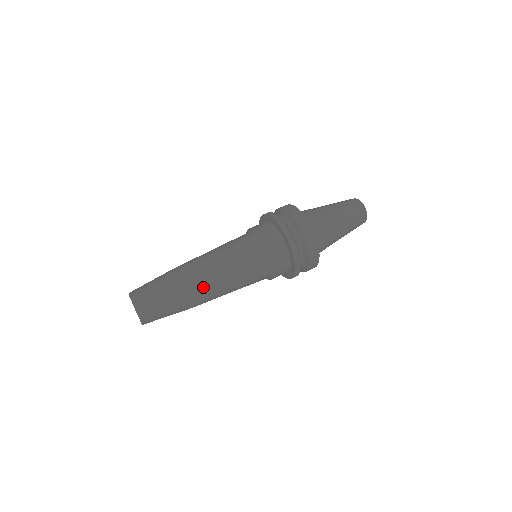
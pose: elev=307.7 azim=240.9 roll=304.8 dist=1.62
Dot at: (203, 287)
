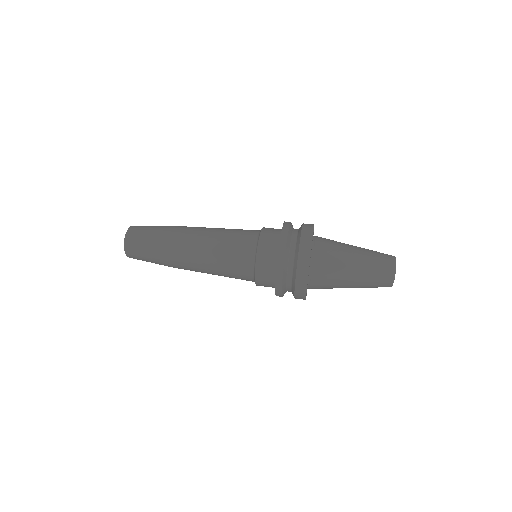
Dot at: (185, 245)
